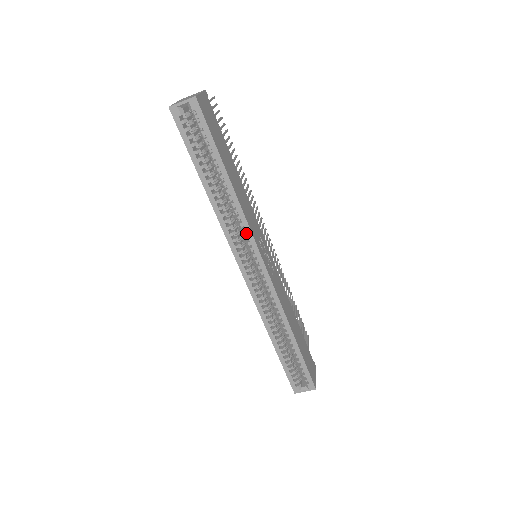
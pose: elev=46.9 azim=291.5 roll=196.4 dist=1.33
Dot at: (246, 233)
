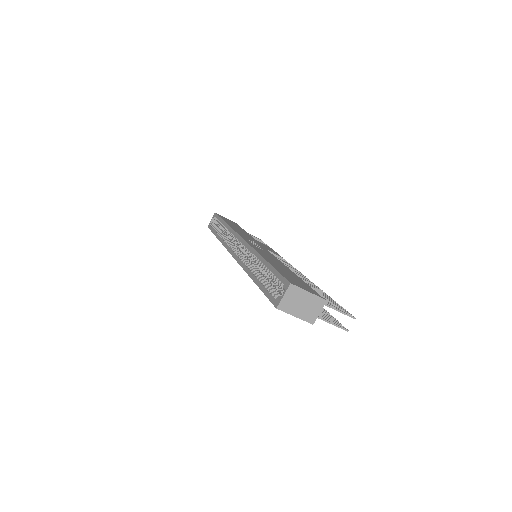
Dot at: occluded
